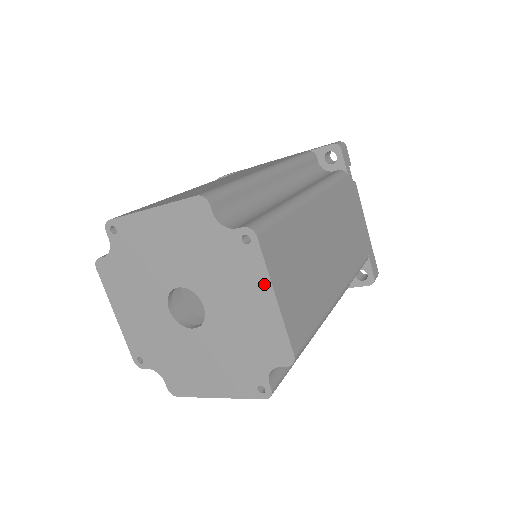
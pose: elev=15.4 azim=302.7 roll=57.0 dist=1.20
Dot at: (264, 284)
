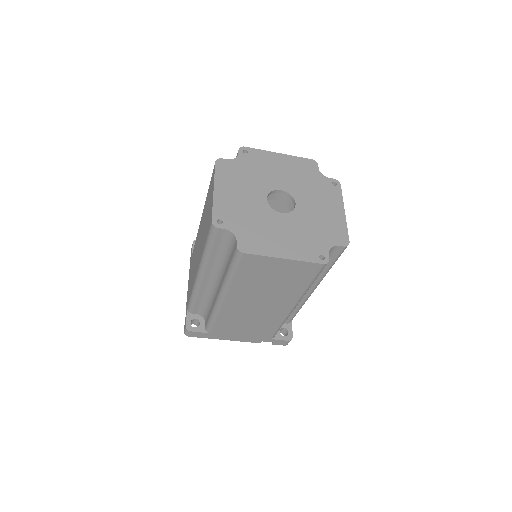
Dot at: (339, 204)
